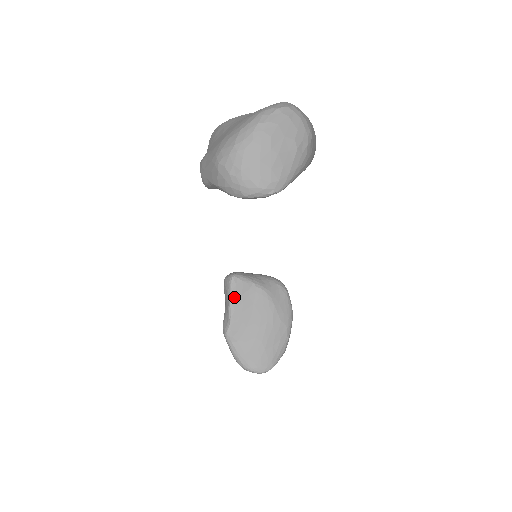
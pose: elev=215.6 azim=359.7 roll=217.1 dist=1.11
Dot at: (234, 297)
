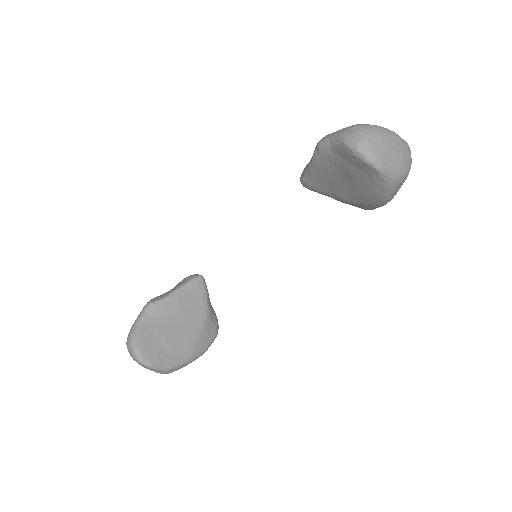
Dot at: (187, 288)
